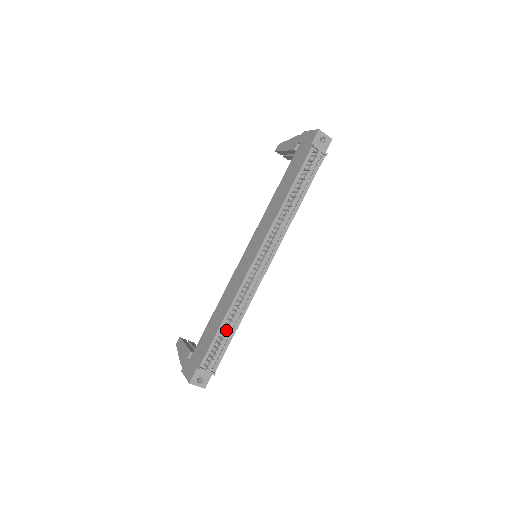
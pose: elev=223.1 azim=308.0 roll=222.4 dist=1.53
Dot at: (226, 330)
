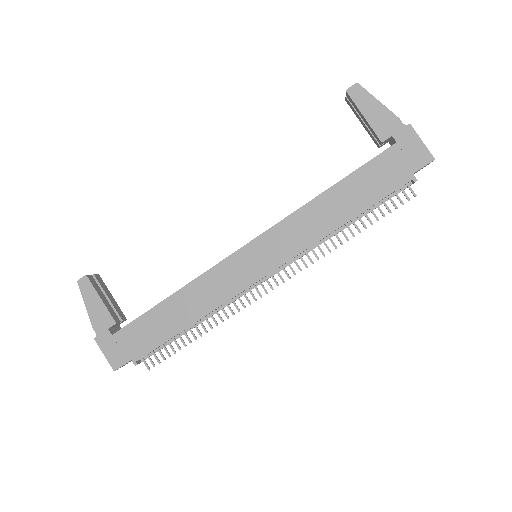
Dot at: (189, 341)
